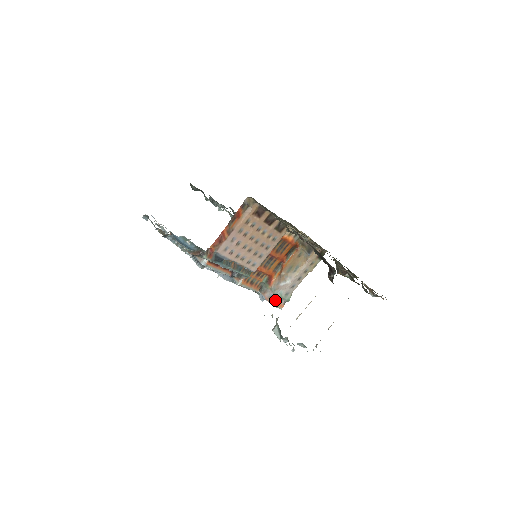
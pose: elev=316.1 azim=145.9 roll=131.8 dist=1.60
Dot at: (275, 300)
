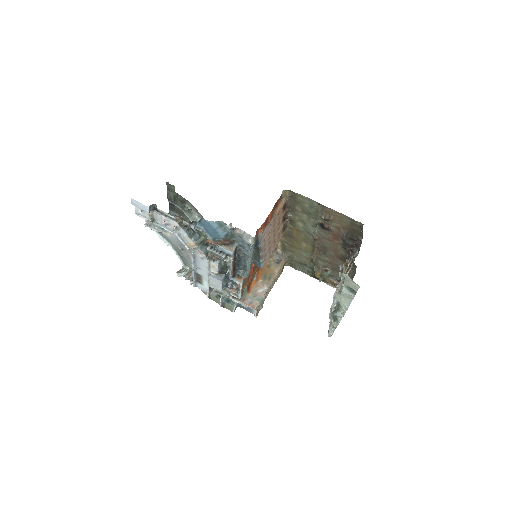
Dot at: (257, 305)
